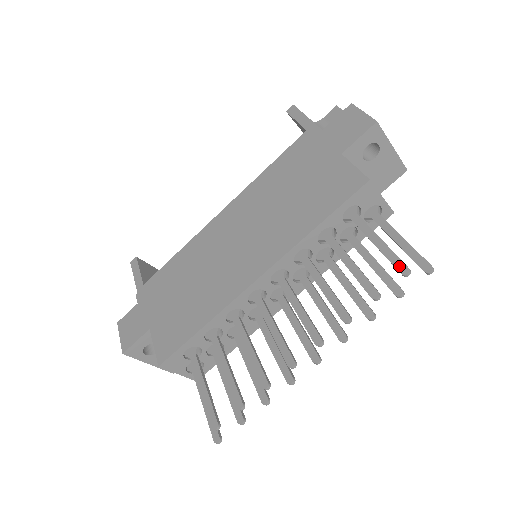
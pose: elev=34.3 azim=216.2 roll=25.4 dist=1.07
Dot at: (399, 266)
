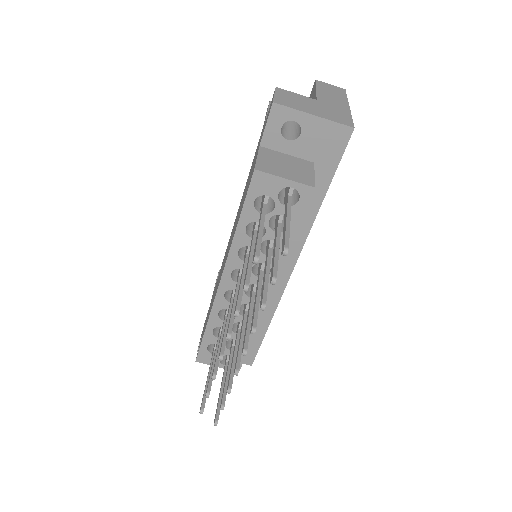
Dot at: (254, 254)
